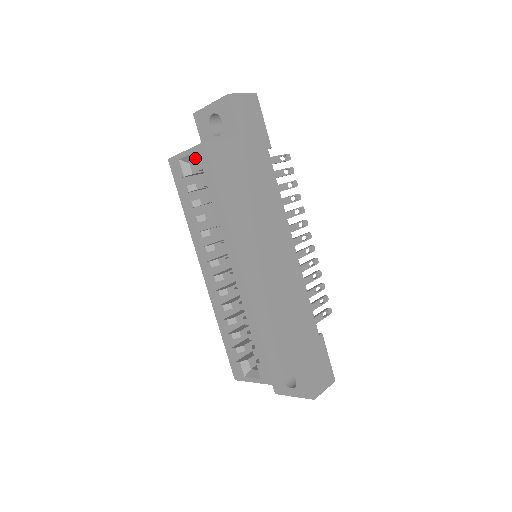
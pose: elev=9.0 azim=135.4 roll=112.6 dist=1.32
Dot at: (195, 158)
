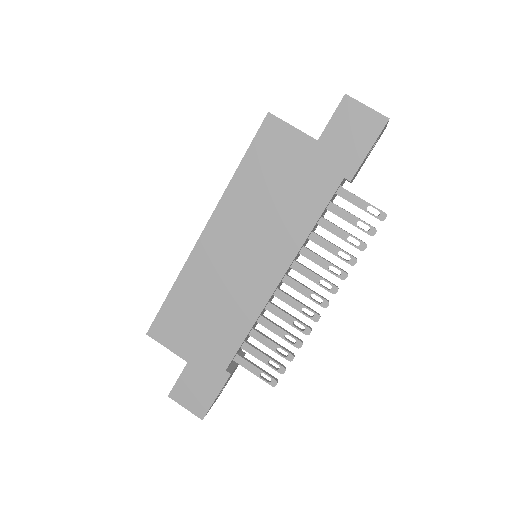
Dot at: occluded
